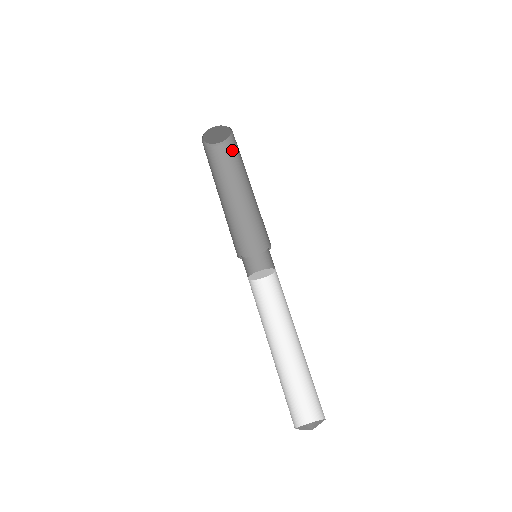
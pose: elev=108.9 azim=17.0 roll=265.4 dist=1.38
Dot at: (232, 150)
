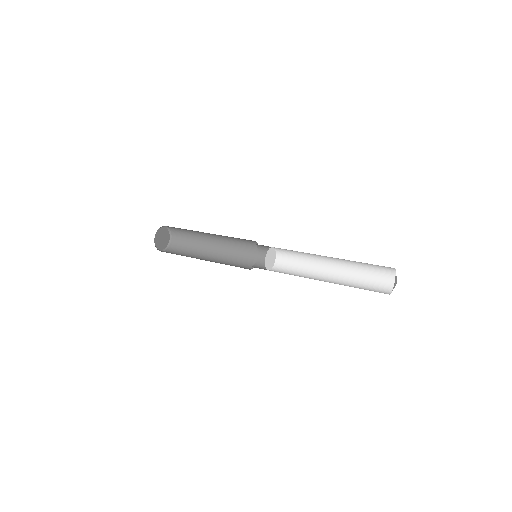
Dot at: (179, 238)
